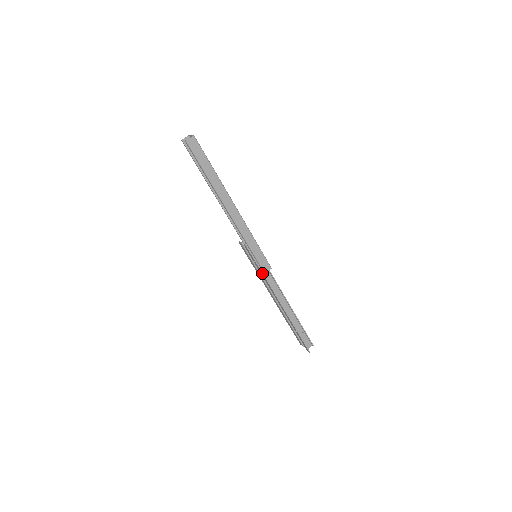
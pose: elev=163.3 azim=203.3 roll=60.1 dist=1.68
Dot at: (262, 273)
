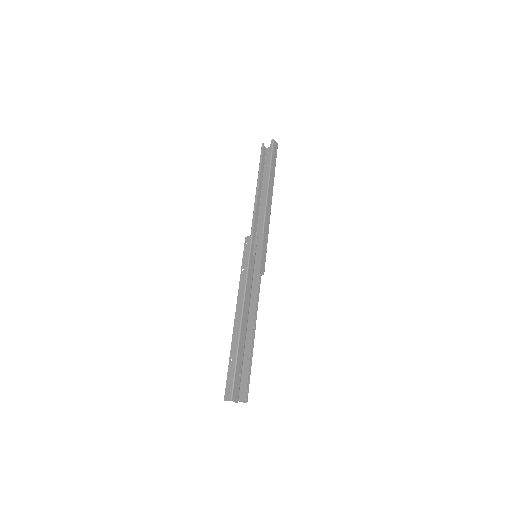
Dot at: (260, 265)
